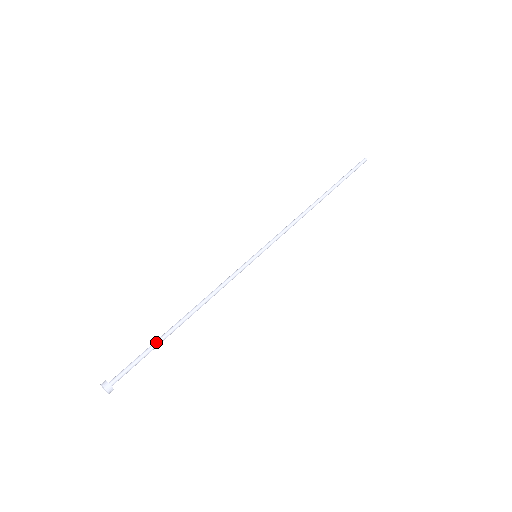
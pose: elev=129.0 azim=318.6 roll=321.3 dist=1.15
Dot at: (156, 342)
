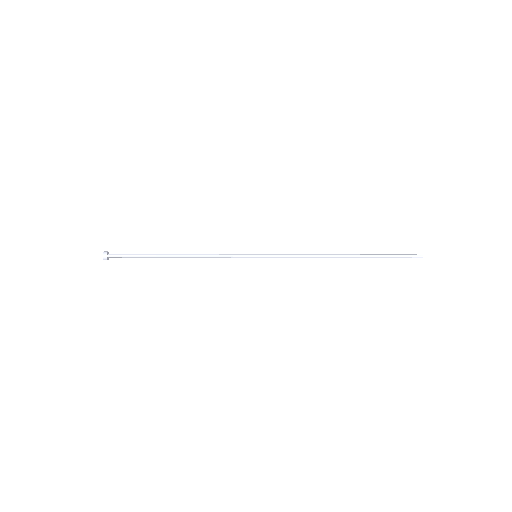
Dot at: (149, 254)
